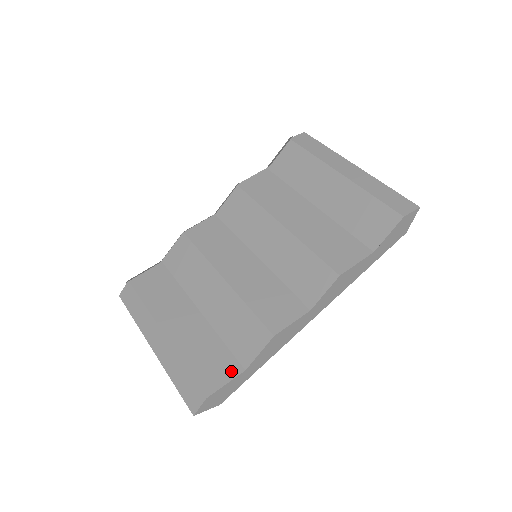
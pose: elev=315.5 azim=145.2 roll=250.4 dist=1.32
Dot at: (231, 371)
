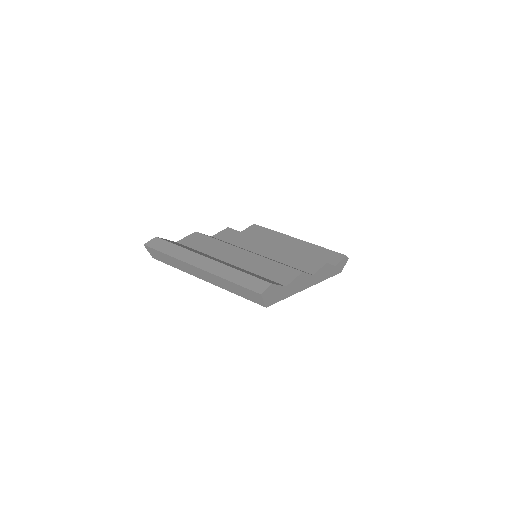
Dot at: (277, 283)
